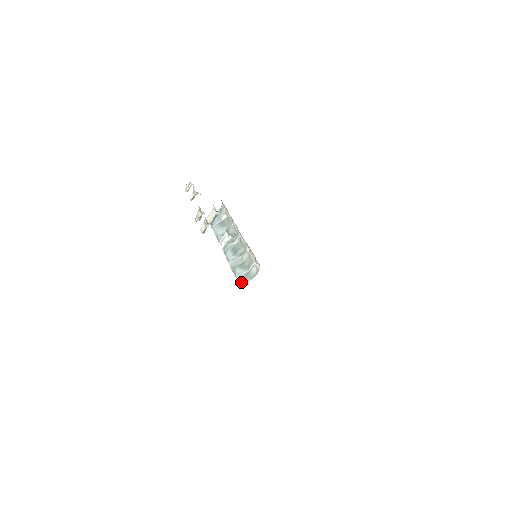
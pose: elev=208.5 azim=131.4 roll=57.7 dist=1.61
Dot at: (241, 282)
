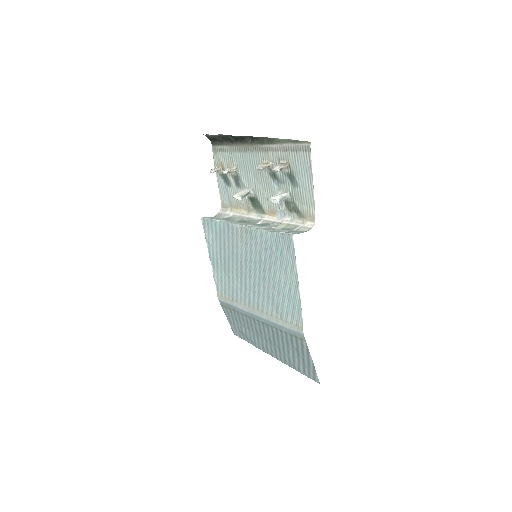
Dot at: (291, 232)
